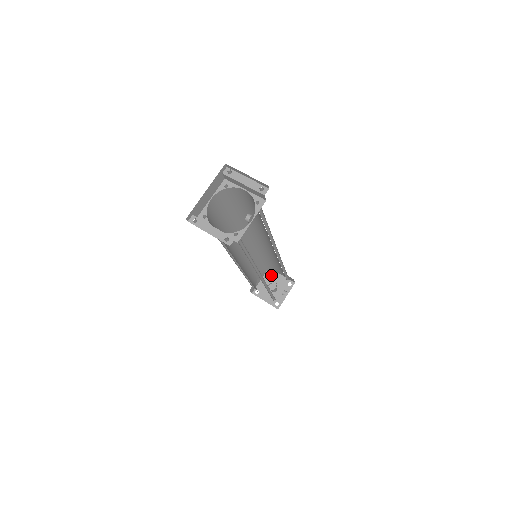
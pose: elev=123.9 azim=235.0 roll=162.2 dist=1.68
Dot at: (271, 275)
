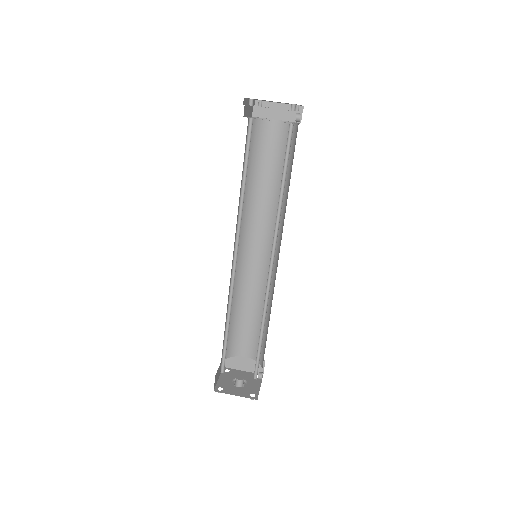
Dot at: (230, 372)
